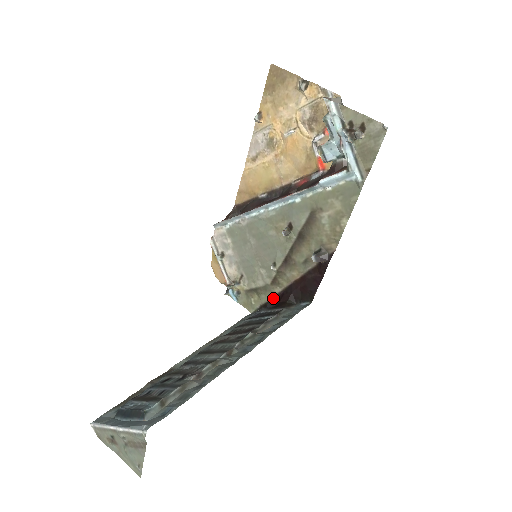
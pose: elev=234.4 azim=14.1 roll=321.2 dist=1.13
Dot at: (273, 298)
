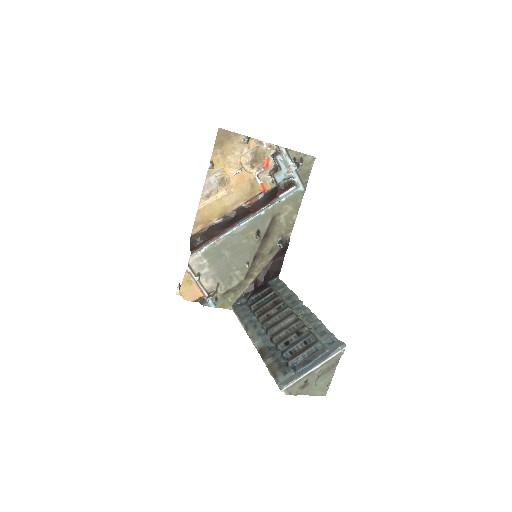
Dot at: (248, 288)
